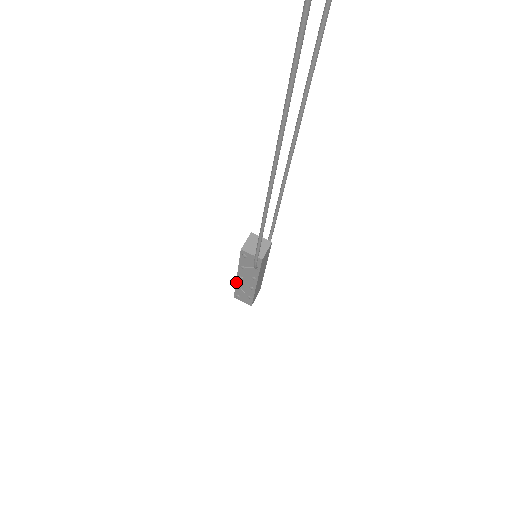
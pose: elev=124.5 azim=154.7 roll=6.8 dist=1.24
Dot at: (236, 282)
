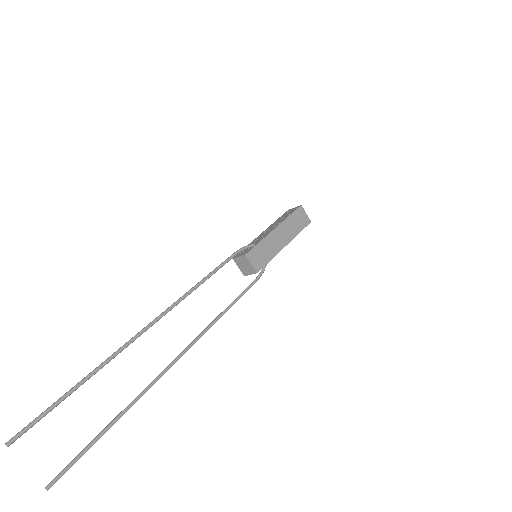
Dot at: occluded
